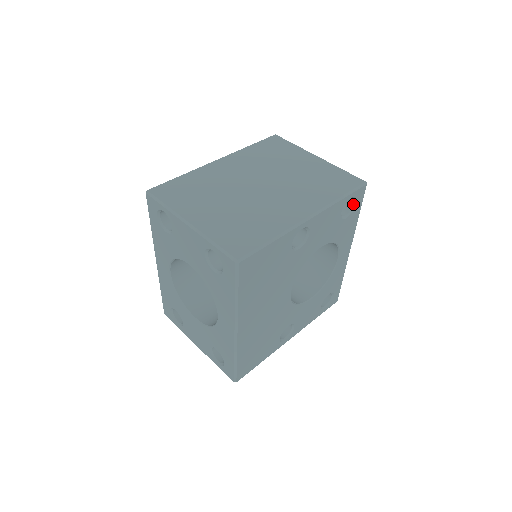
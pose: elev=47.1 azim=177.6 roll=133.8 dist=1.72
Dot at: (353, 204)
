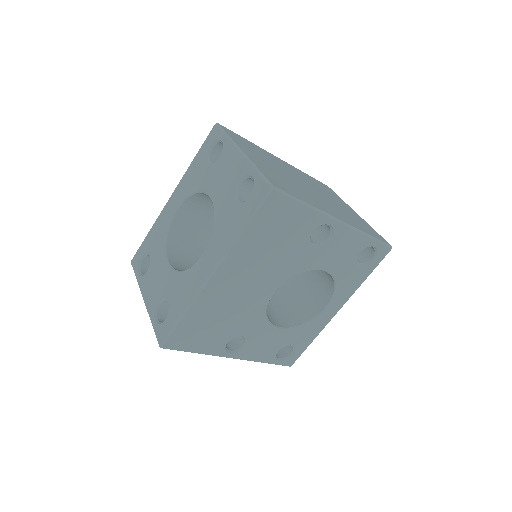
Dot at: (371, 258)
